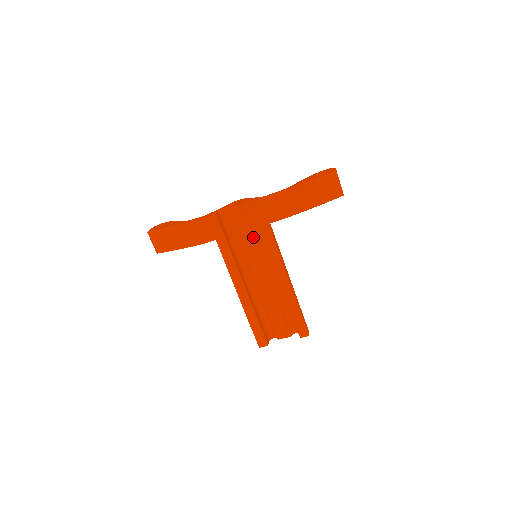
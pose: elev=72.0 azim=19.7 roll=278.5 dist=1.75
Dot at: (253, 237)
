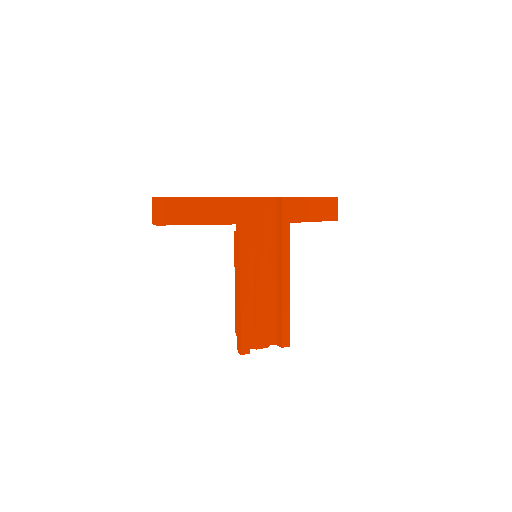
Dot at: (268, 233)
